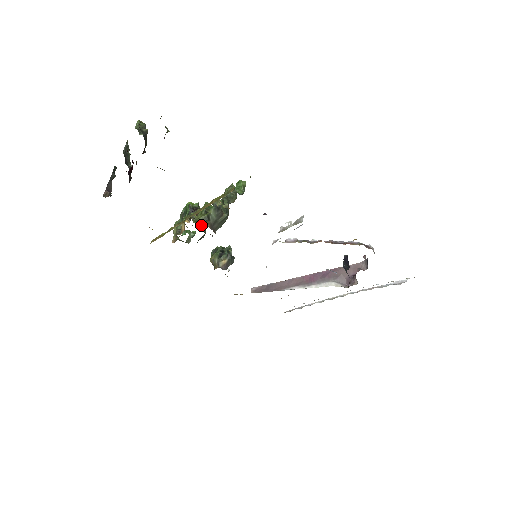
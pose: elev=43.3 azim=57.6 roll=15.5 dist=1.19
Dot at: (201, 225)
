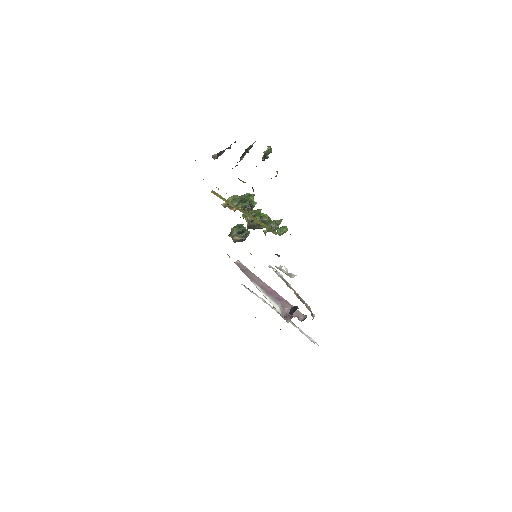
Dot at: occluded
